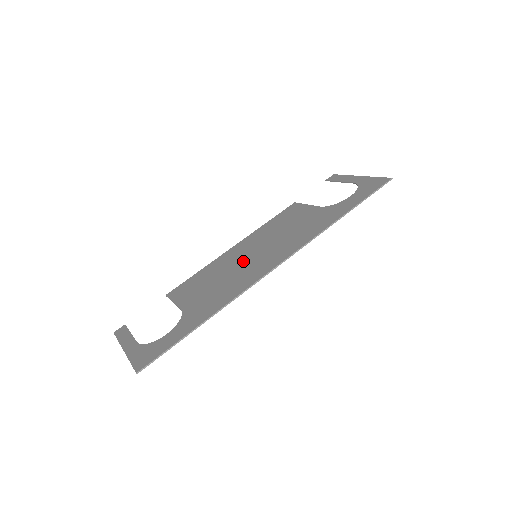
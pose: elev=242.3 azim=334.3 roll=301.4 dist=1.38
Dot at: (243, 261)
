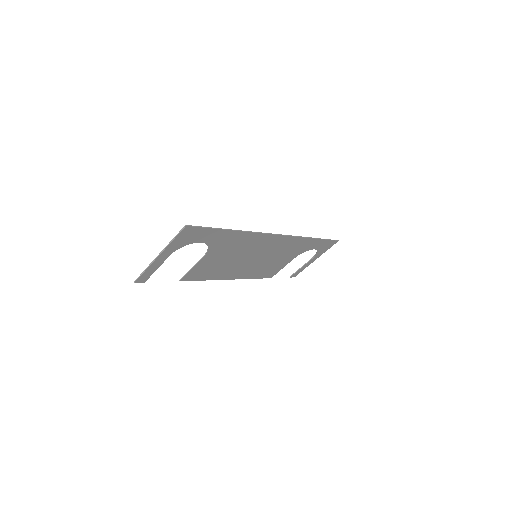
Dot at: (246, 258)
